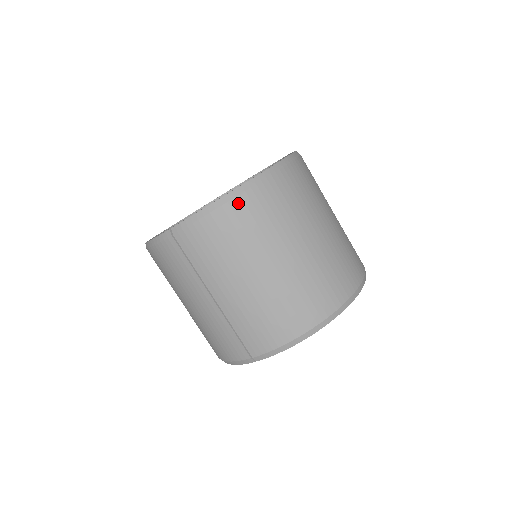
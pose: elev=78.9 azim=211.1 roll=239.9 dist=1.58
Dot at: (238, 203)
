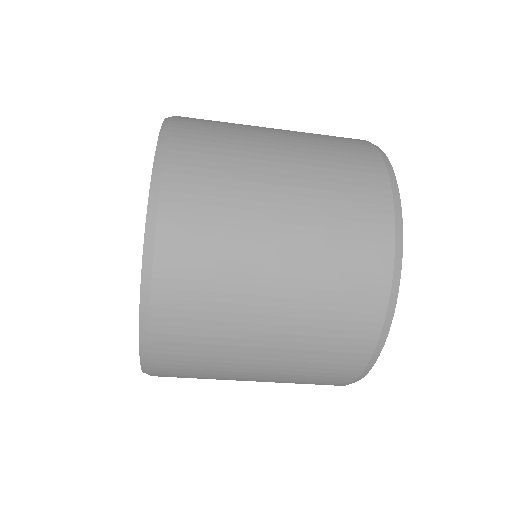
Dot at: (158, 346)
